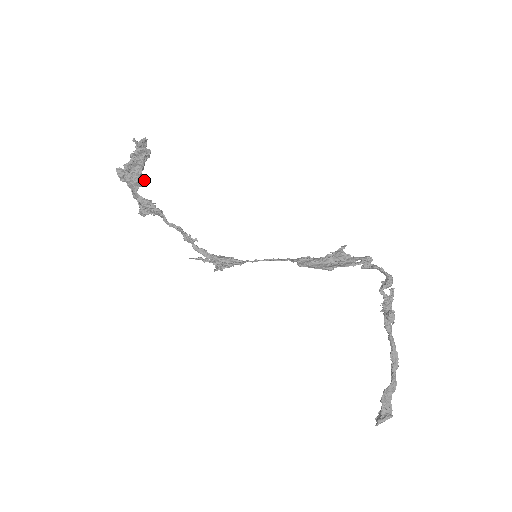
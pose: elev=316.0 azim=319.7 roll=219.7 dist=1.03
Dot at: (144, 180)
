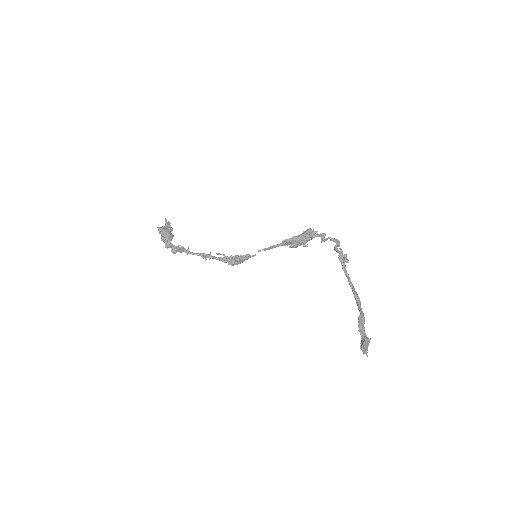
Dot at: (173, 236)
